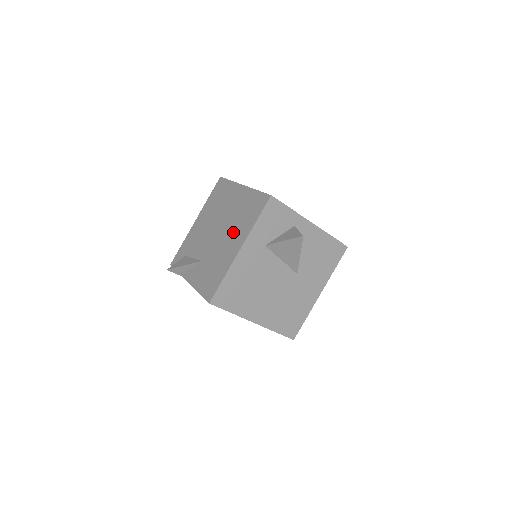
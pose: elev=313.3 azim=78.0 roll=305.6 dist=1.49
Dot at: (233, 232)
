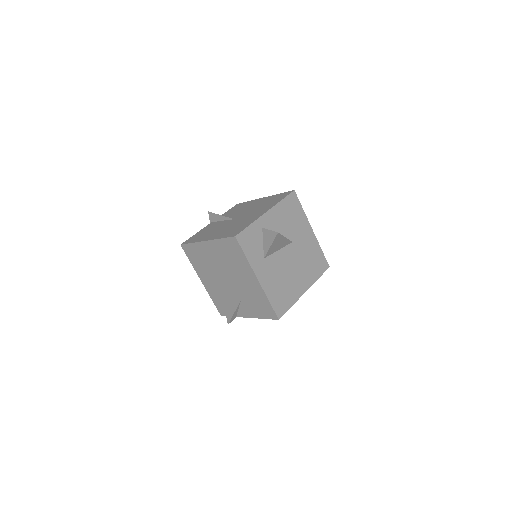
Dot at: (239, 273)
